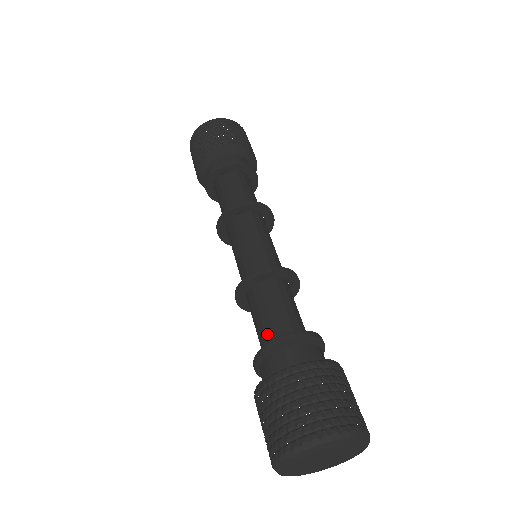
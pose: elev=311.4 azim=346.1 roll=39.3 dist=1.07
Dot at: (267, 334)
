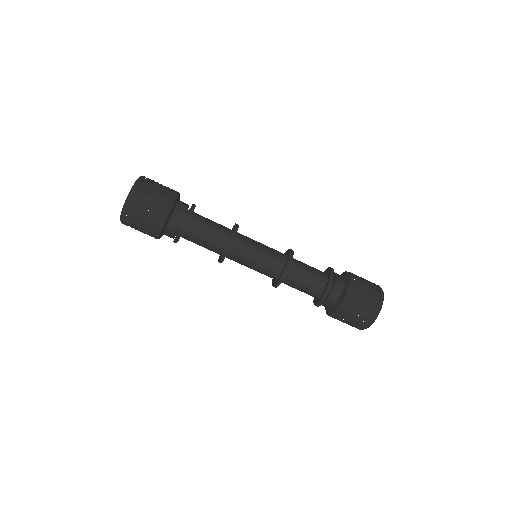
Dot at: (312, 293)
